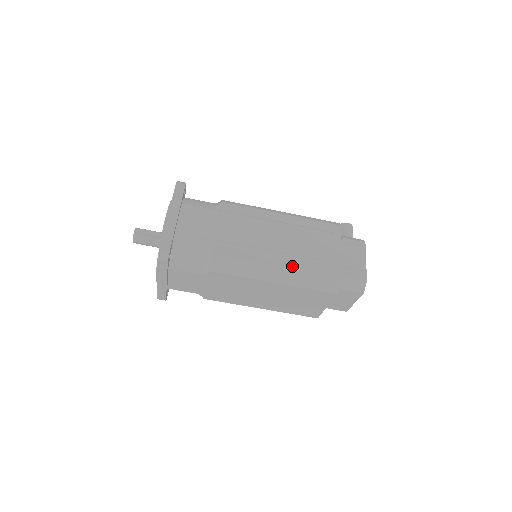
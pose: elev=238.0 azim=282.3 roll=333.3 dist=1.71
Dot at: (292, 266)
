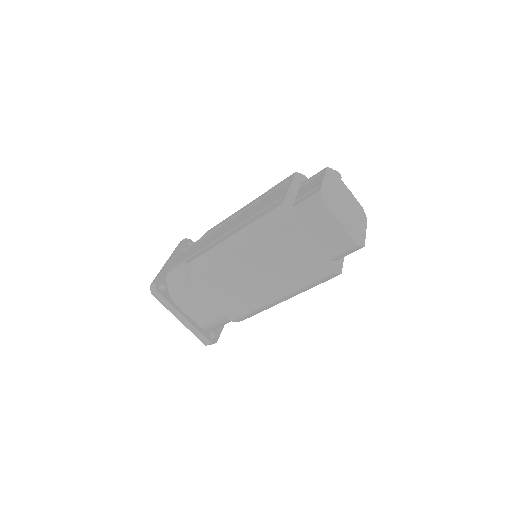
Dot at: (241, 228)
